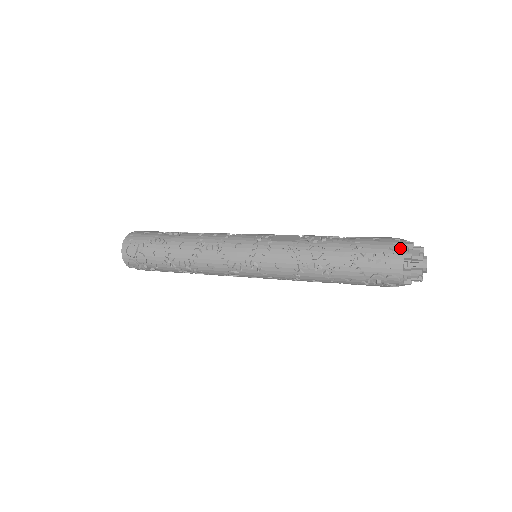
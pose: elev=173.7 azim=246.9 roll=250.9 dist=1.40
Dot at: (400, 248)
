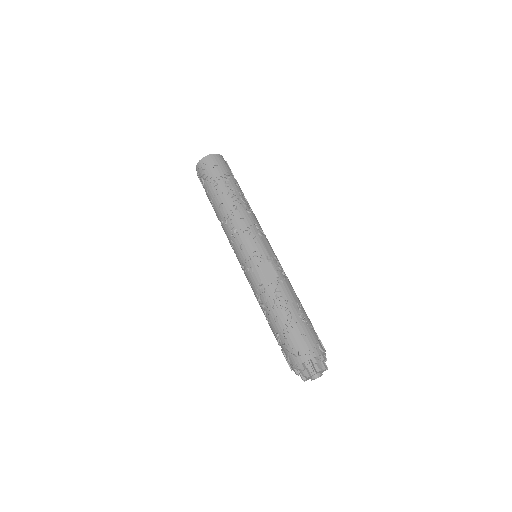
Dot at: (303, 359)
